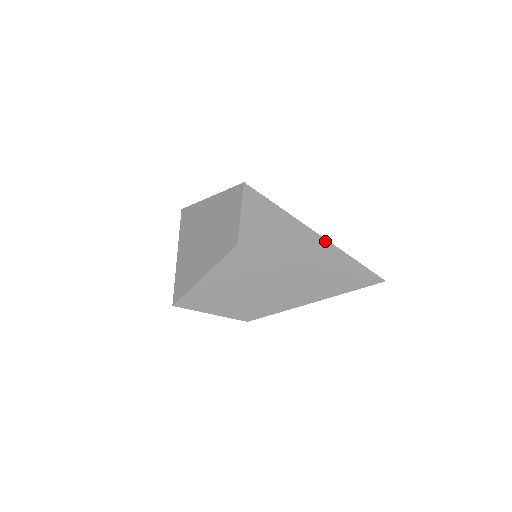
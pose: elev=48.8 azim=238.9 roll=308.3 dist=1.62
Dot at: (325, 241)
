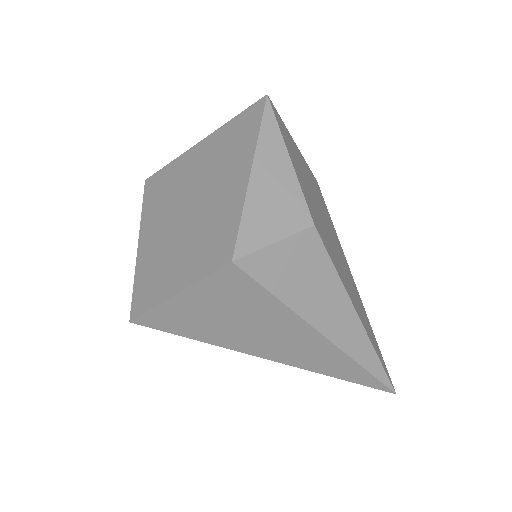
Dot at: occluded
